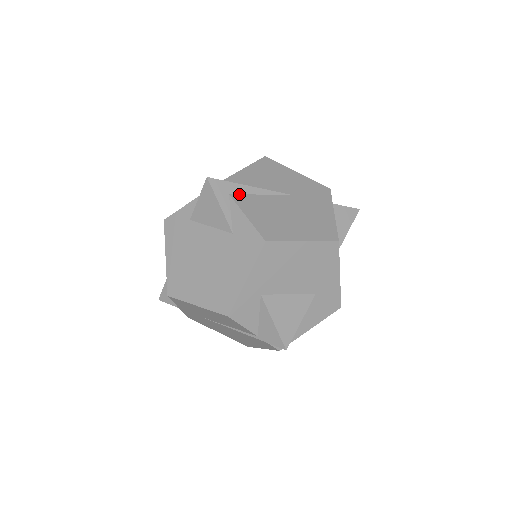
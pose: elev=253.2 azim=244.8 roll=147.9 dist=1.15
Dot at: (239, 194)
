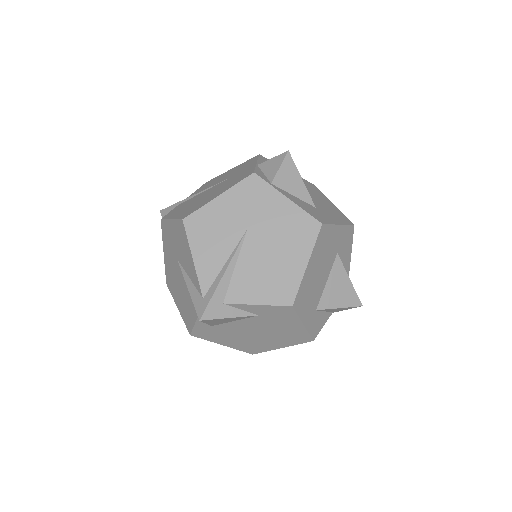
Dot at: (226, 292)
